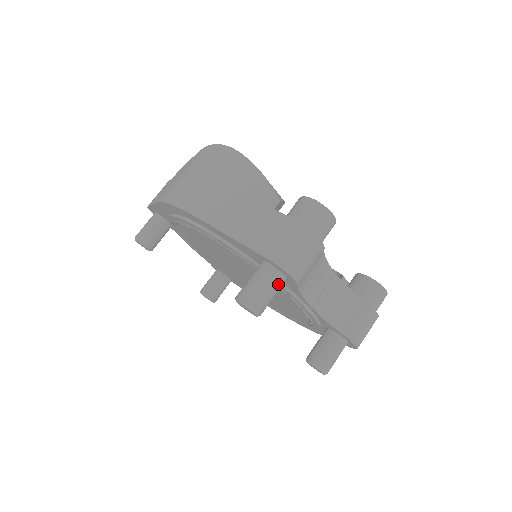
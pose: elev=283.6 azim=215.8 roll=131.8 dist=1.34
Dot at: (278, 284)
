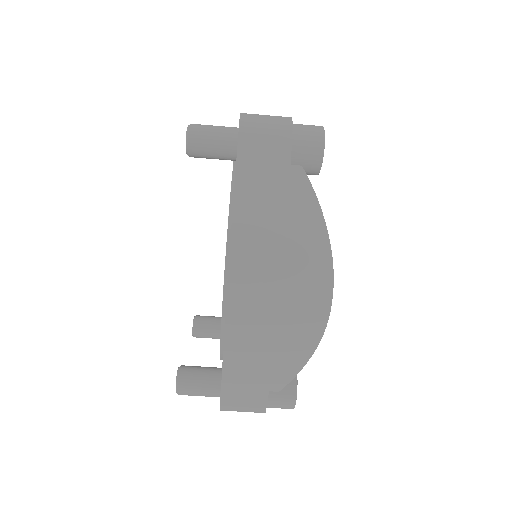
Dot at: occluded
